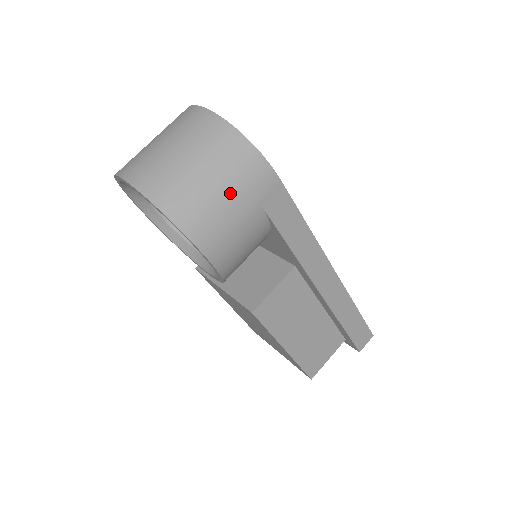
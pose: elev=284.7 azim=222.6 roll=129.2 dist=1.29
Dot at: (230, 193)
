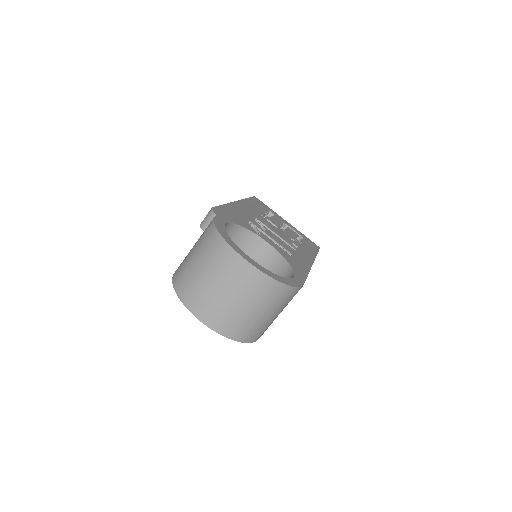
Dot at: (277, 313)
